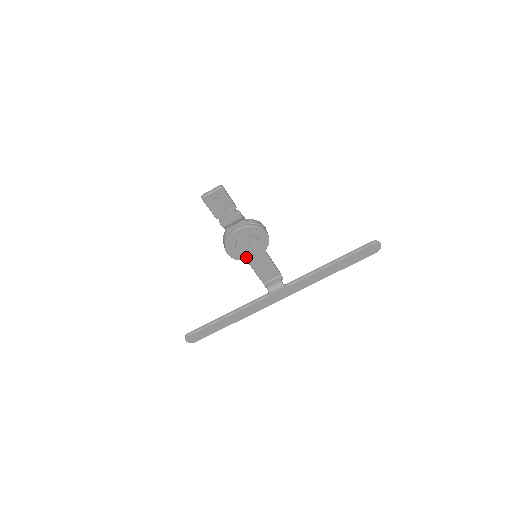
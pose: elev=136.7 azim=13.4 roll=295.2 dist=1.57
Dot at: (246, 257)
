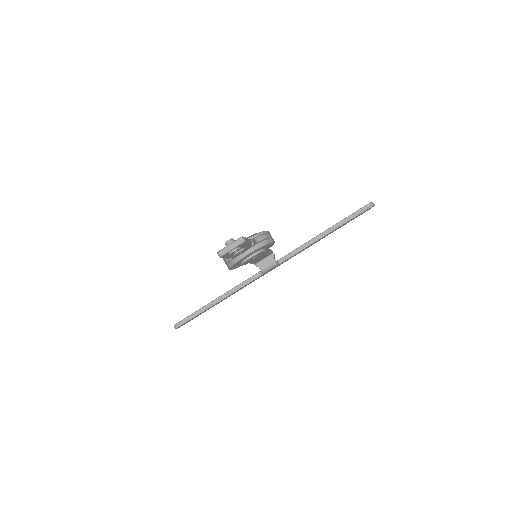
Dot at: occluded
